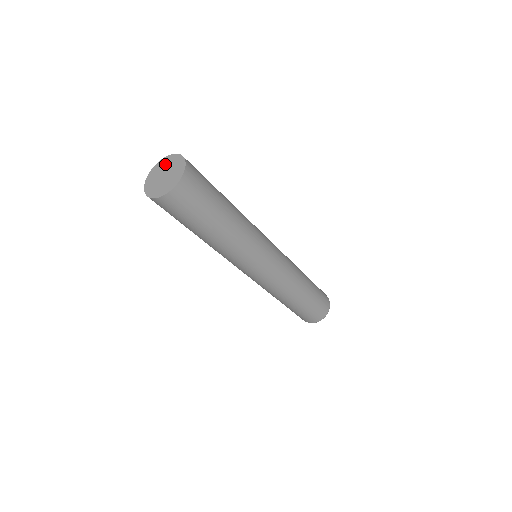
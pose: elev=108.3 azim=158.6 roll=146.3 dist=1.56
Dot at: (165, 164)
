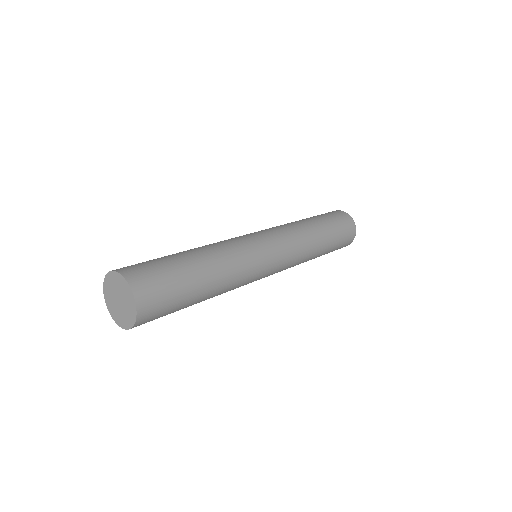
Dot at: (109, 295)
